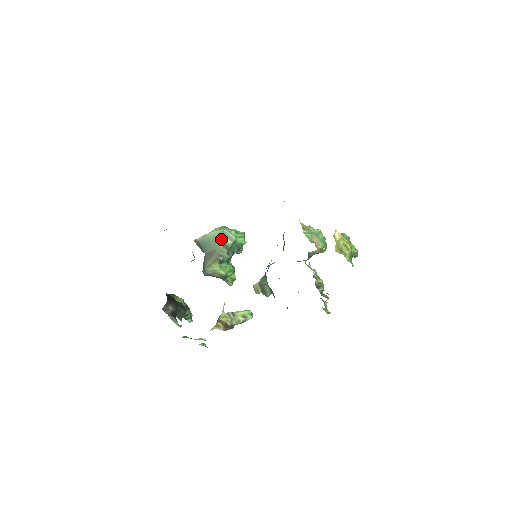
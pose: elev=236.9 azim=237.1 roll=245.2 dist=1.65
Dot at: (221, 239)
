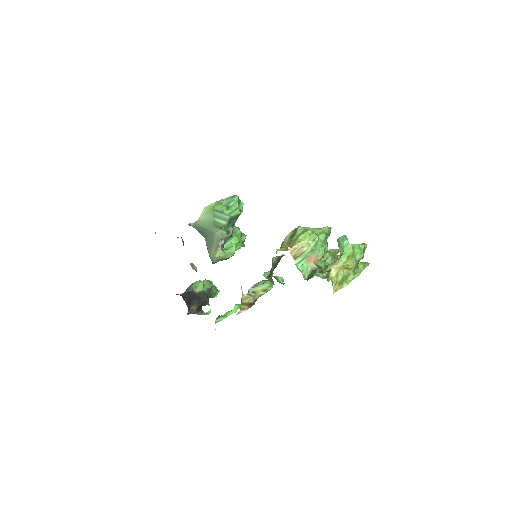
Dot at: (215, 223)
